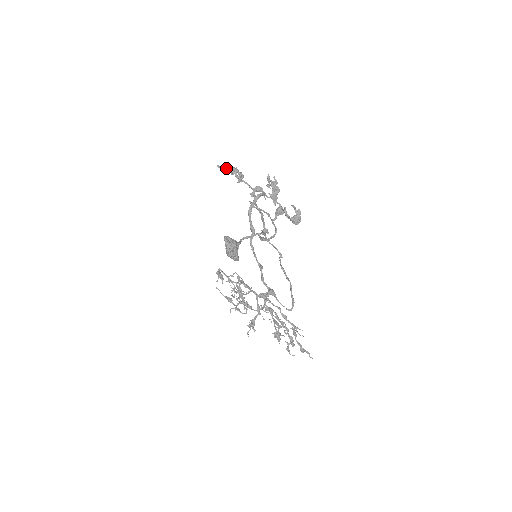
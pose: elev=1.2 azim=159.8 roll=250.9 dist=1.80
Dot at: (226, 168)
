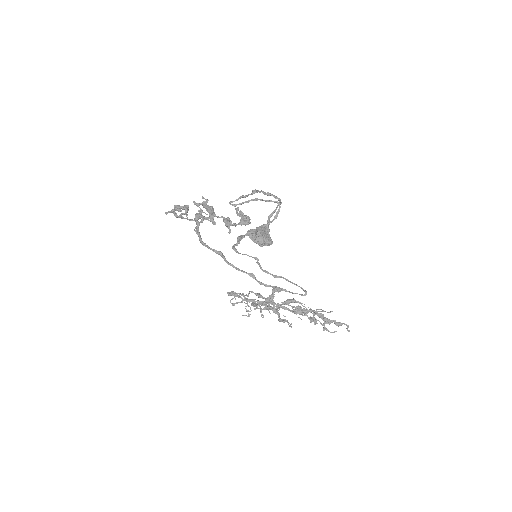
Dot at: (172, 210)
